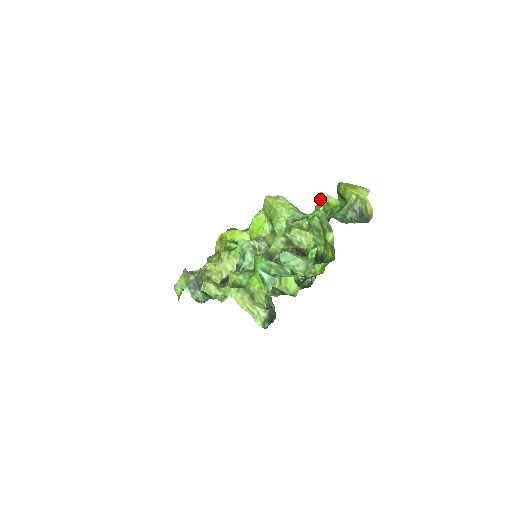
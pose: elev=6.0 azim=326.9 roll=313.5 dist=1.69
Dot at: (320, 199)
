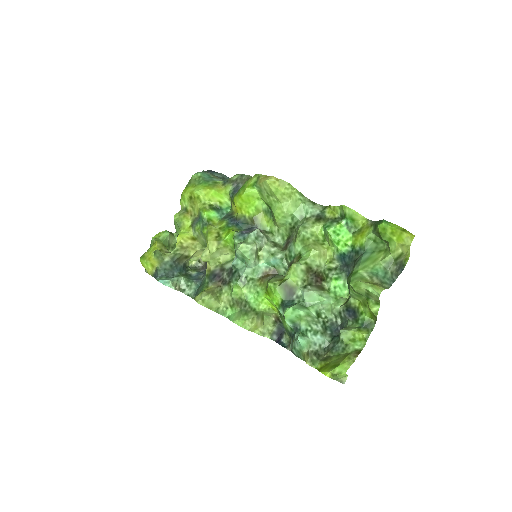
Dot at: (344, 212)
